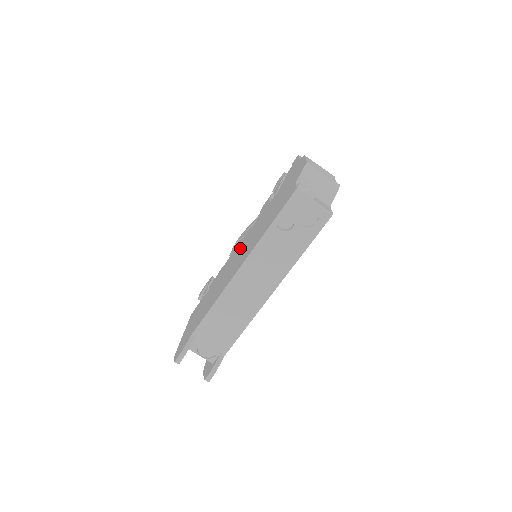
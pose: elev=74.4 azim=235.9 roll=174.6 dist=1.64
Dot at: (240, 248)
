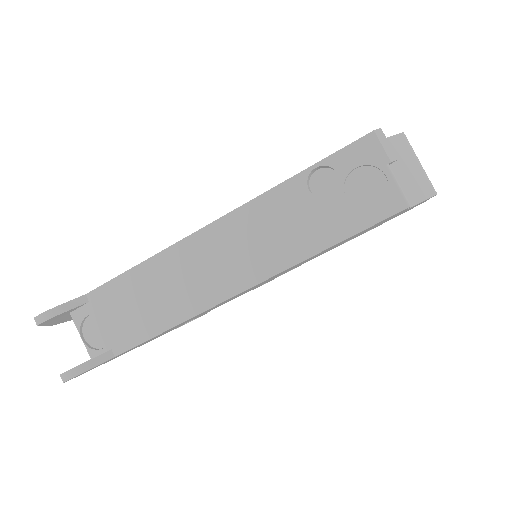
Dot at: occluded
